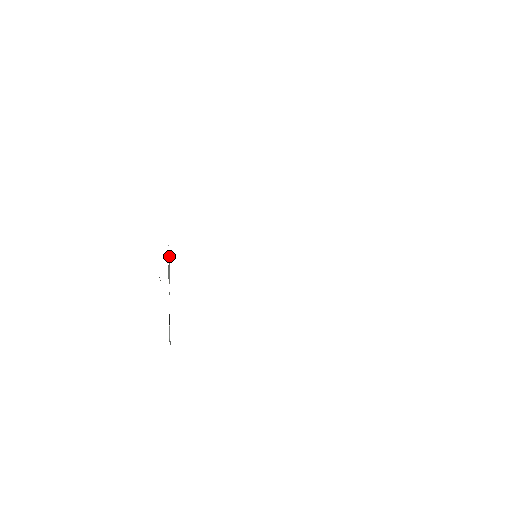
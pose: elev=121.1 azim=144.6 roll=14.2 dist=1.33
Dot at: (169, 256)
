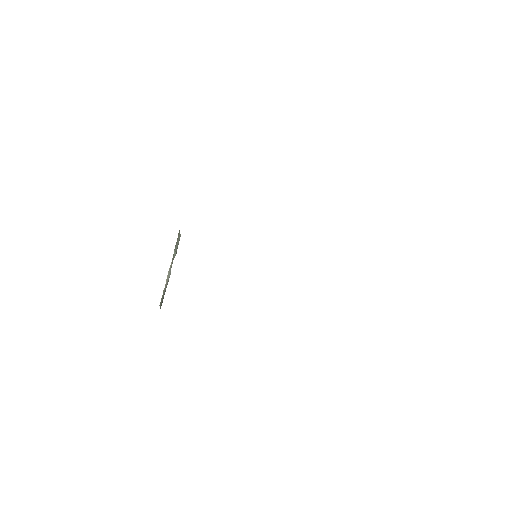
Dot at: occluded
